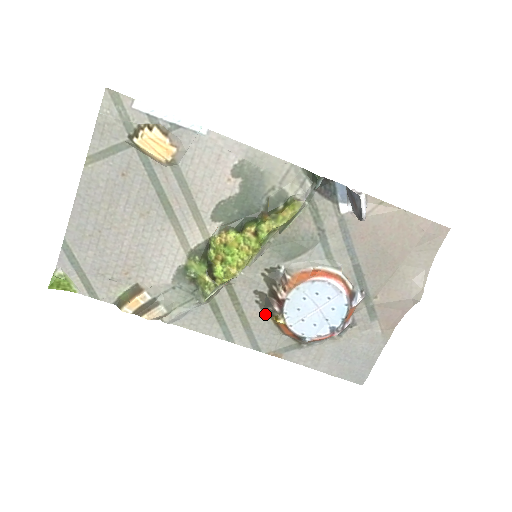
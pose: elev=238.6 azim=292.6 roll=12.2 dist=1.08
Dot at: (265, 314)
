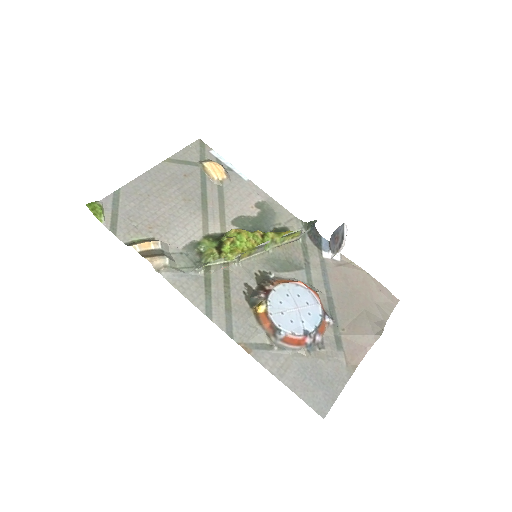
Dot at: (248, 305)
